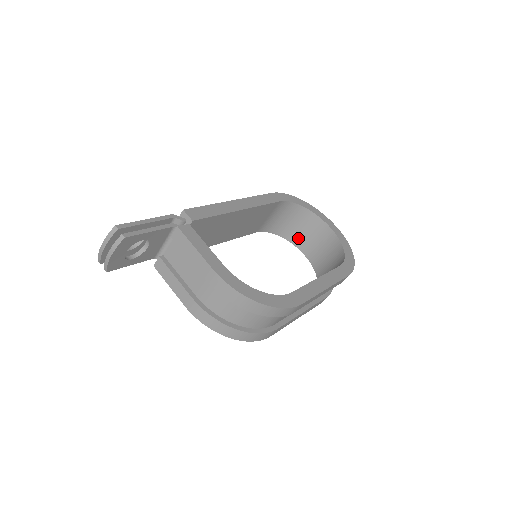
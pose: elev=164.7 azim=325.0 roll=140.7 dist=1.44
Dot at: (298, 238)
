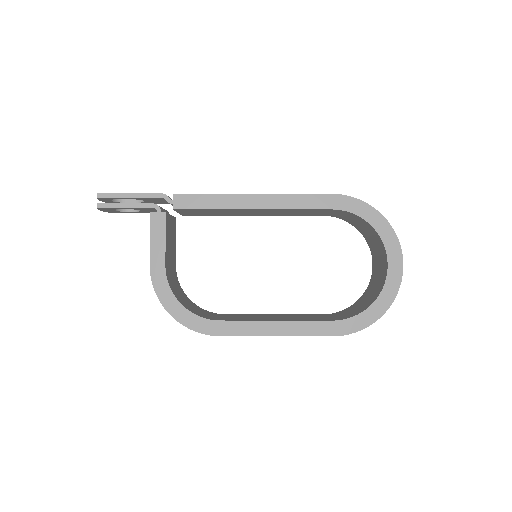
Dot at: (372, 247)
